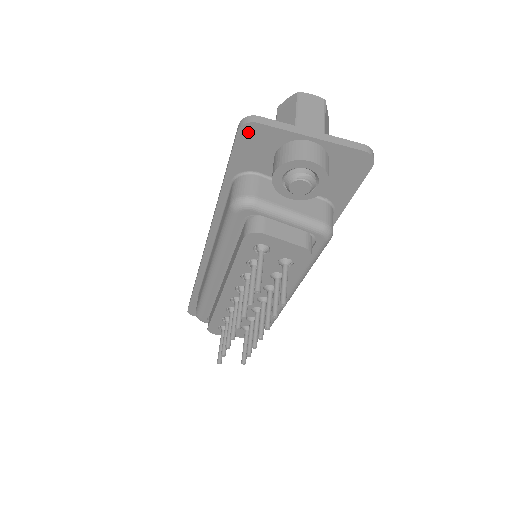
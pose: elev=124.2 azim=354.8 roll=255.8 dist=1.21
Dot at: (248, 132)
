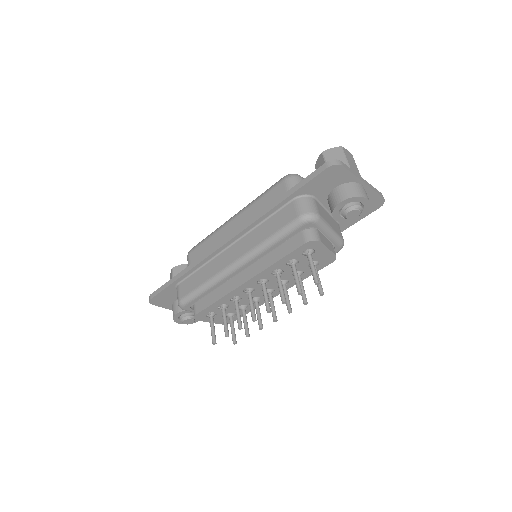
Dot at: (333, 170)
